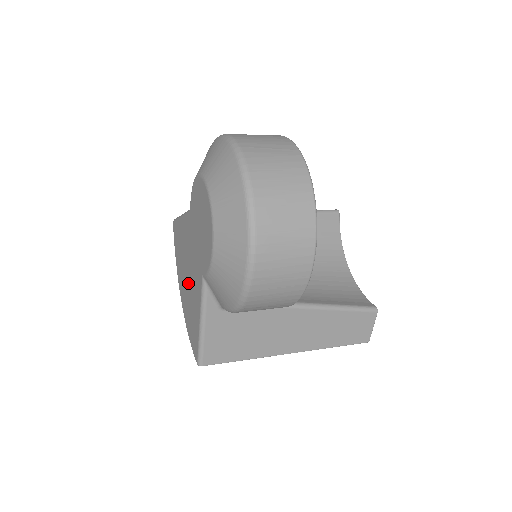
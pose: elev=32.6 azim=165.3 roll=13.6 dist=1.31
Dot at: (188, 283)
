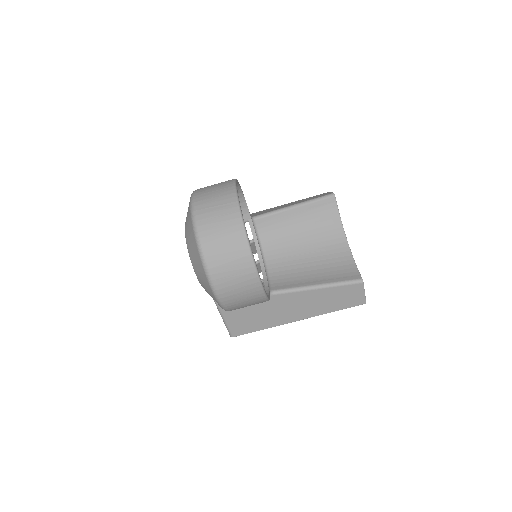
Dot at: occluded
